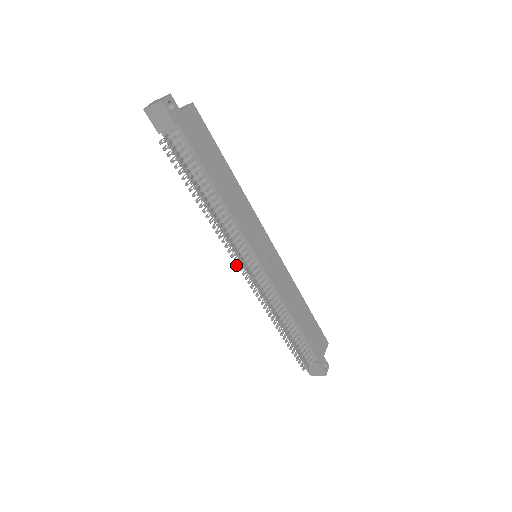
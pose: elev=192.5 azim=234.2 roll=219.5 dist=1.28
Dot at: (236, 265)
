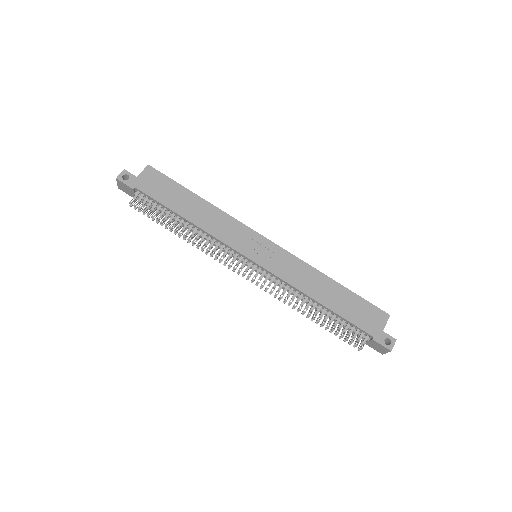
Dot at: occluded
